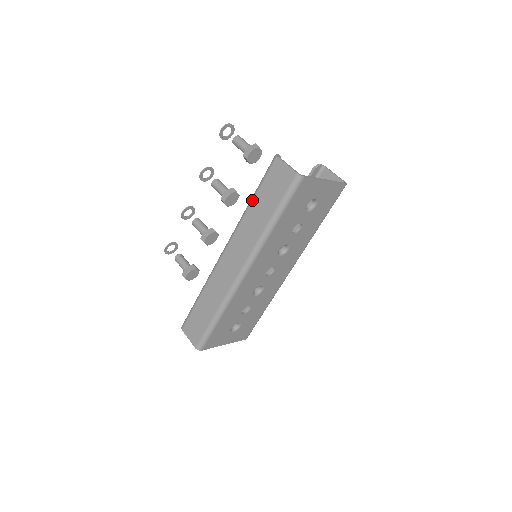
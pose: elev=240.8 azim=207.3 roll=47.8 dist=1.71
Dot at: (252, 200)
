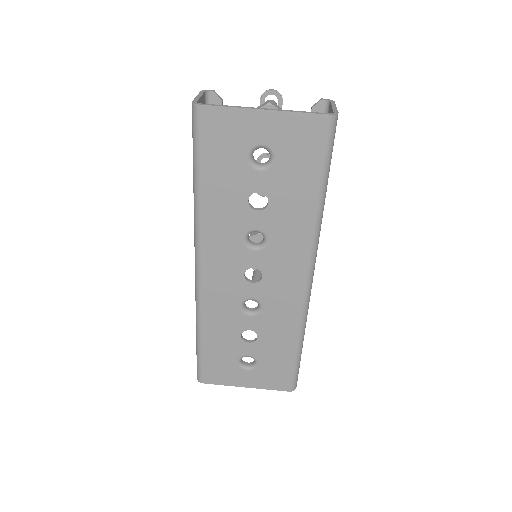
Dot at: occluded
